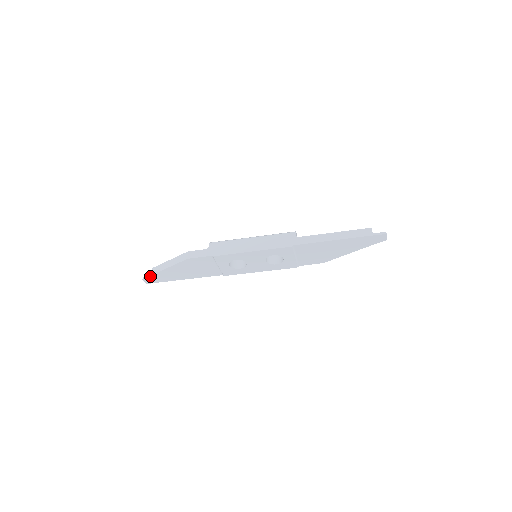
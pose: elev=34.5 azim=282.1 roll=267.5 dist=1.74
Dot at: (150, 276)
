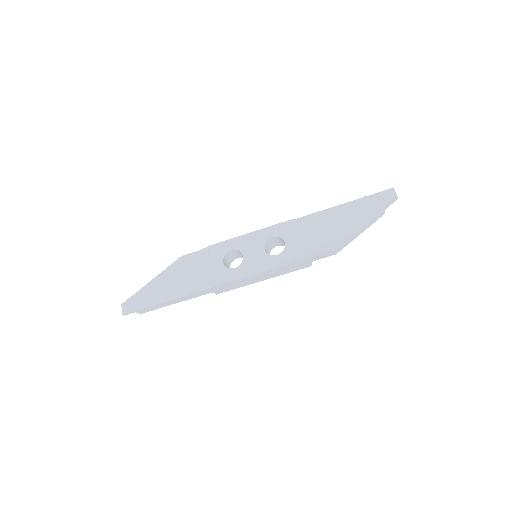
Dot at: (133, 296)
